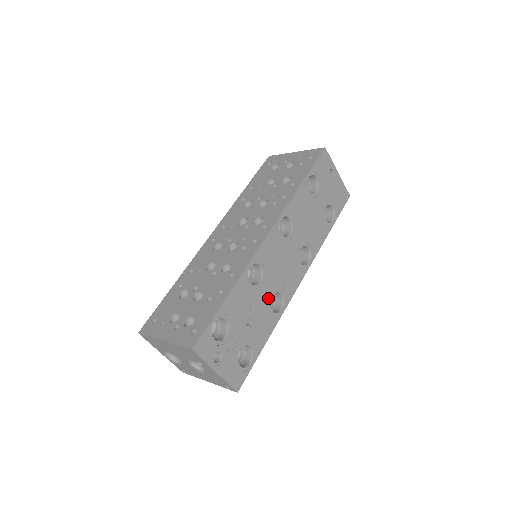
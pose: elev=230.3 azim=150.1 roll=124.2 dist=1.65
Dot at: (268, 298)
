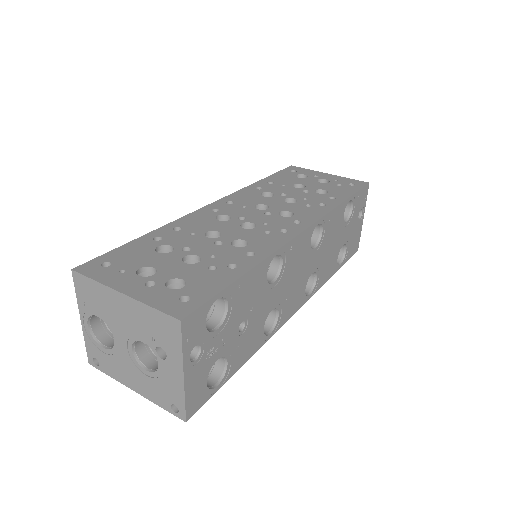
Dot at: (269, 309)
